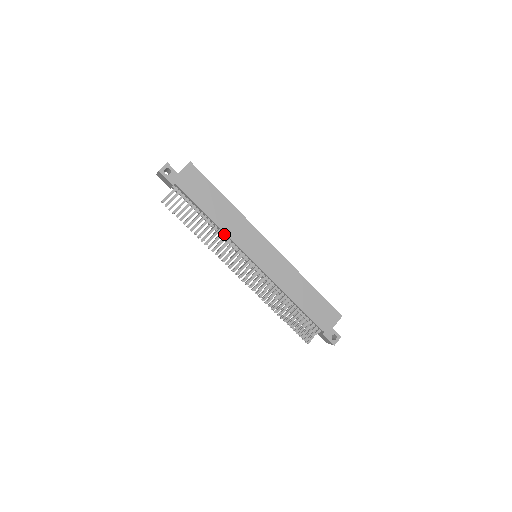
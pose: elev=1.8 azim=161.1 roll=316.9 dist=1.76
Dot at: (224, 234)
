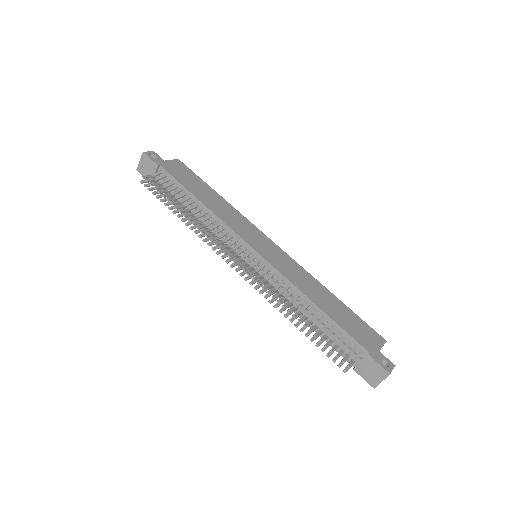
Dot at: (216, 221)
